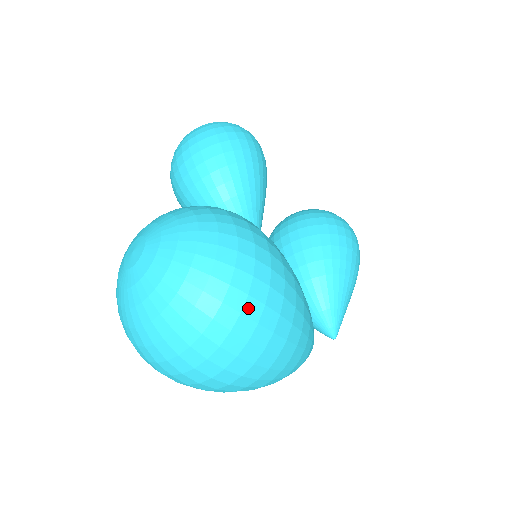
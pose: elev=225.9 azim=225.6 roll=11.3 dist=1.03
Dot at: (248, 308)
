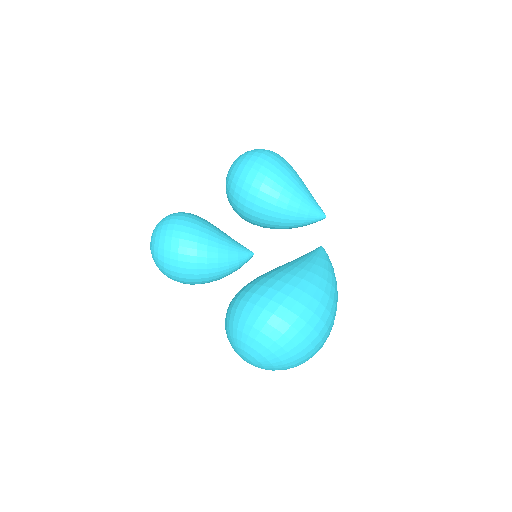
Dot at: (305, 333)
